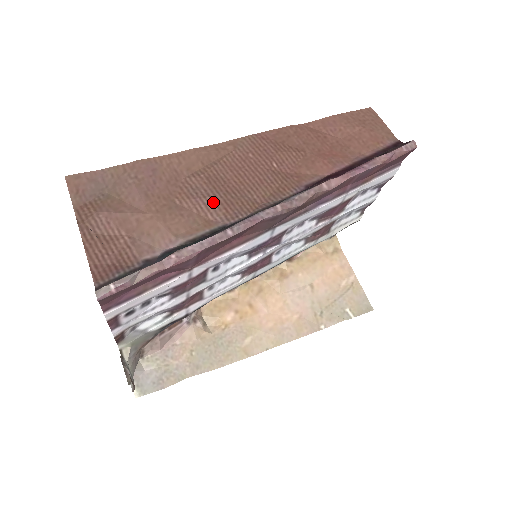
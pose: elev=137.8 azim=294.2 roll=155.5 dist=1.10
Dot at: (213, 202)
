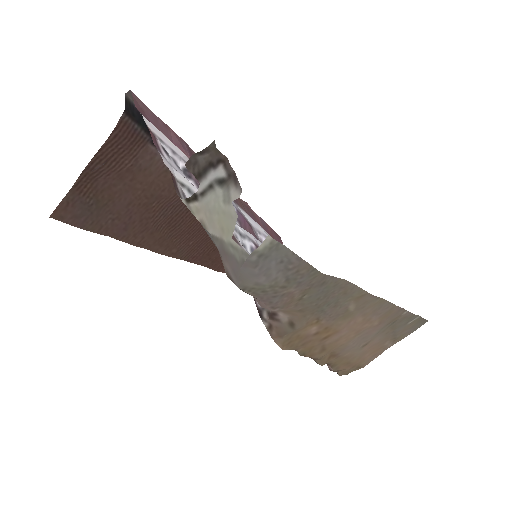
Dot at: (181, 202)
